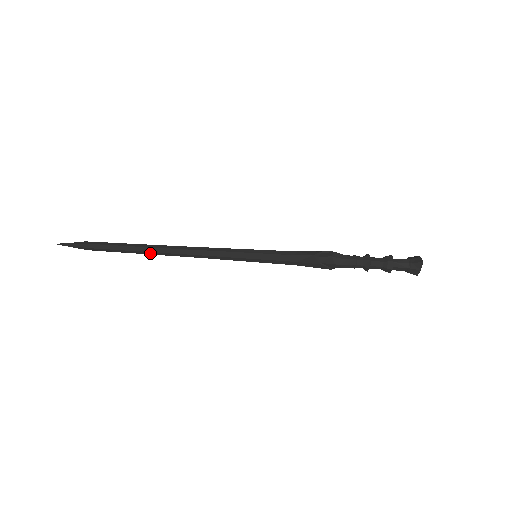
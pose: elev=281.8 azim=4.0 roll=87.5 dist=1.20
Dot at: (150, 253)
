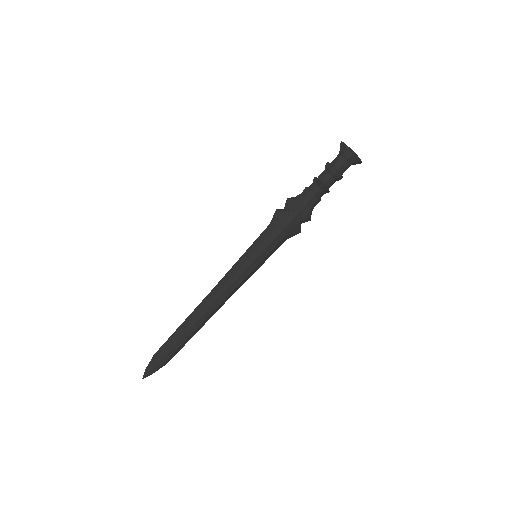
Dot at: (194, 322)
